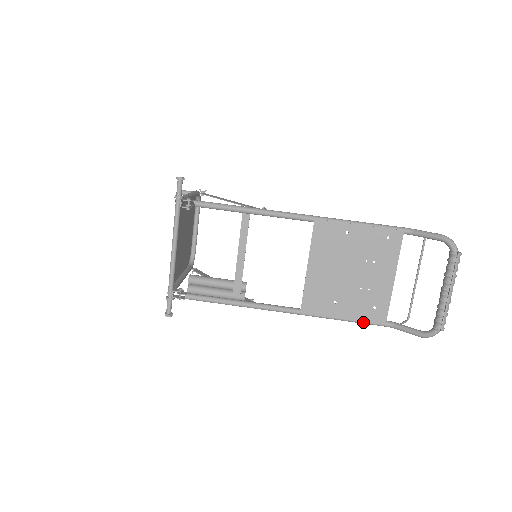
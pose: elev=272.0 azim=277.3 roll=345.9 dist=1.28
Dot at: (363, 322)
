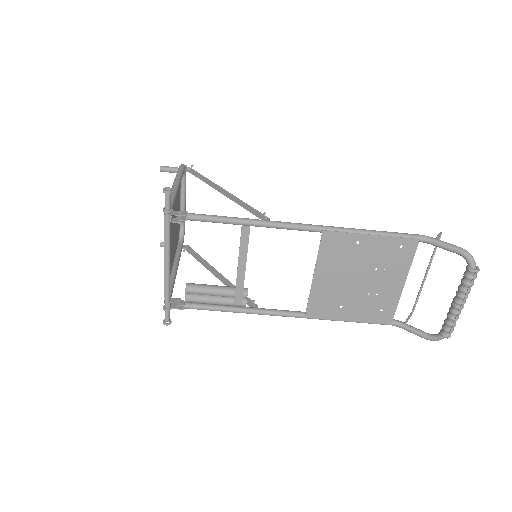
Dot at: (368, 323)
